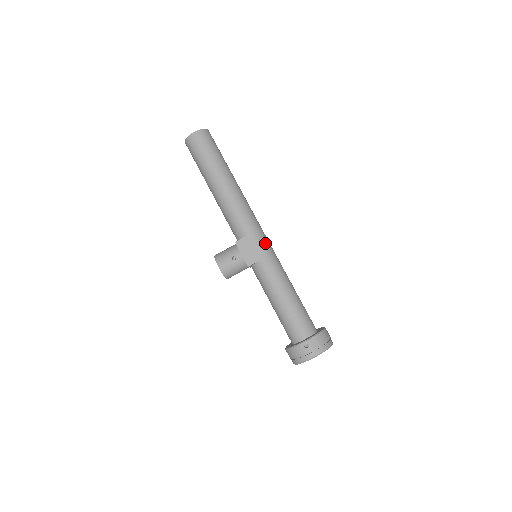
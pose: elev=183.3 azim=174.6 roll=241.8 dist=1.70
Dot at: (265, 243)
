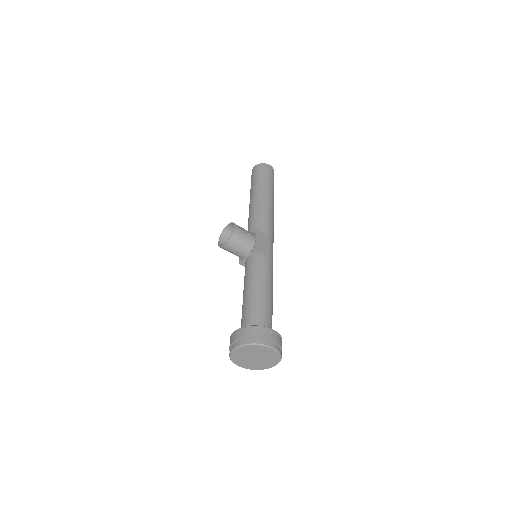
Dot at: occluded
